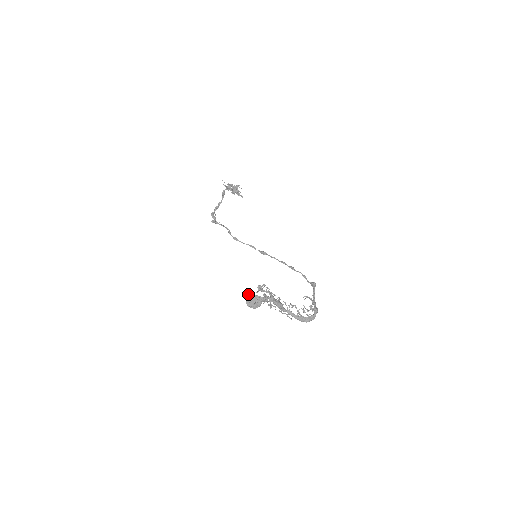
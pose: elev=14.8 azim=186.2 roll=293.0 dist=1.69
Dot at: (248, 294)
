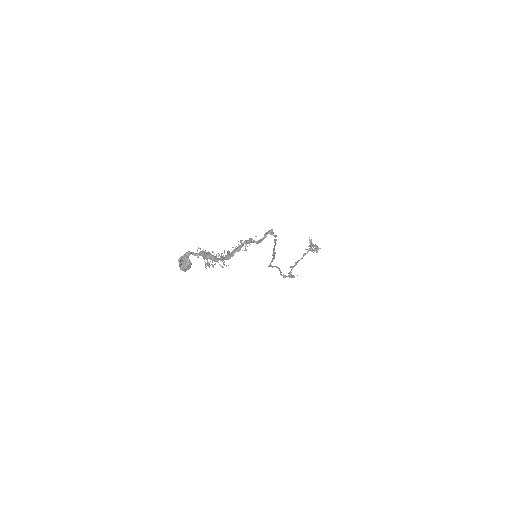
Dot at: (179, 260)
